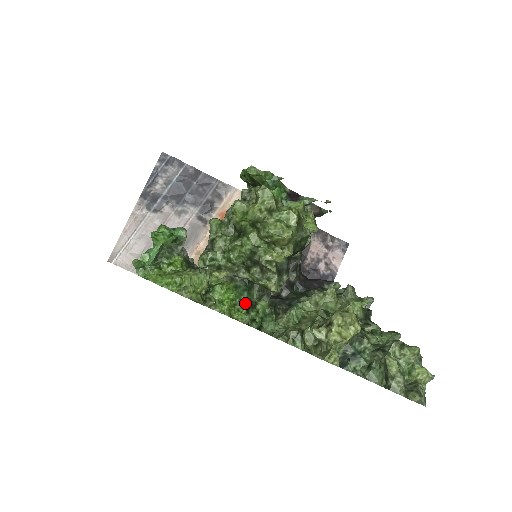
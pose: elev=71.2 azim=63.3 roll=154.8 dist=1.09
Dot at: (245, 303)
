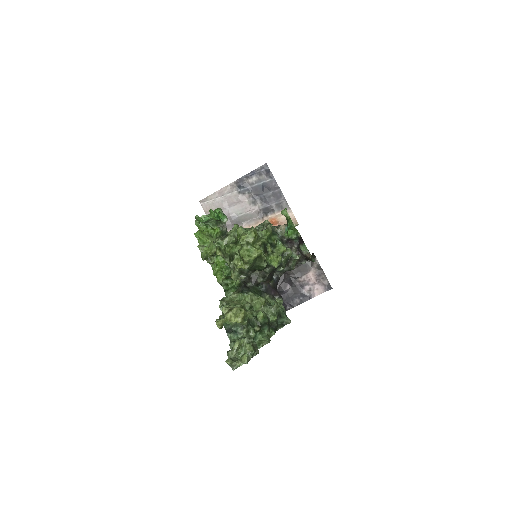
Dot at: (226, 274)
